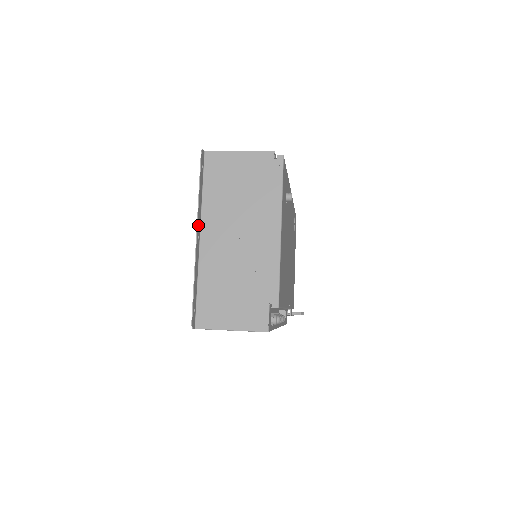
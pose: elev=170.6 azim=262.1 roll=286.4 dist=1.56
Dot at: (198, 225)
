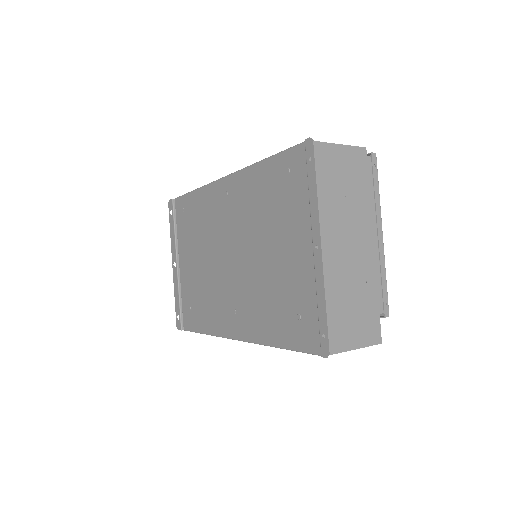
Dot at: (318, 232)
